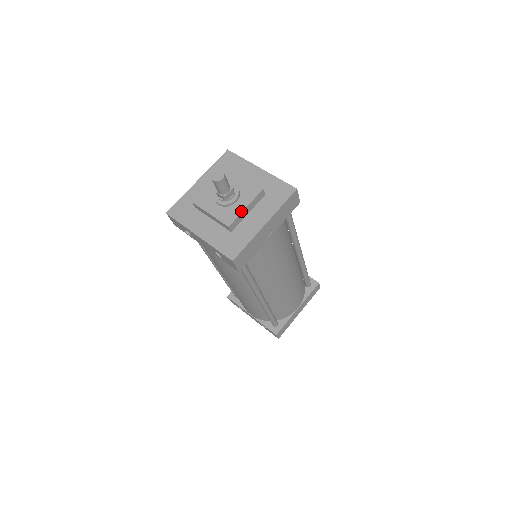
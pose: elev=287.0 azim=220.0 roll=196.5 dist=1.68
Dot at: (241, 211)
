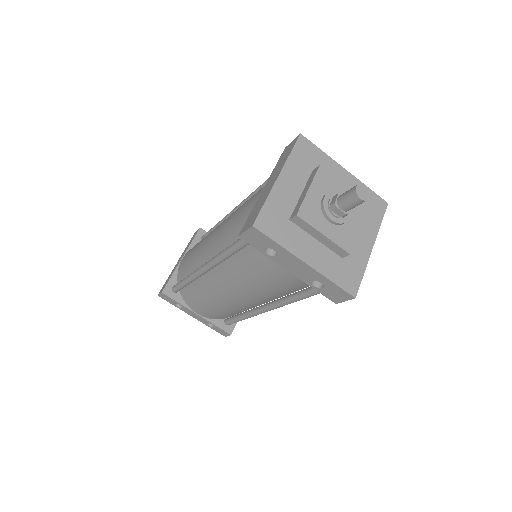
Dot at: (357, 233)
